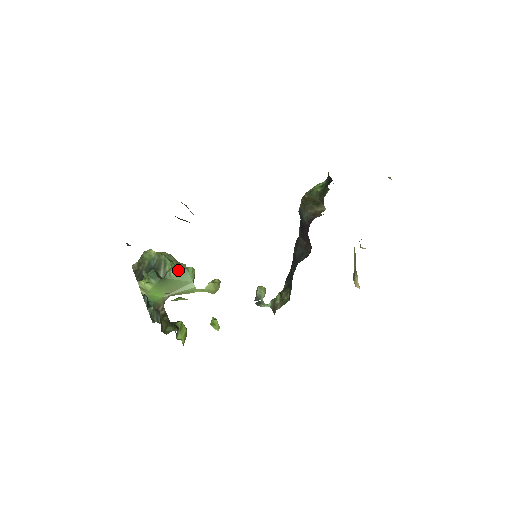
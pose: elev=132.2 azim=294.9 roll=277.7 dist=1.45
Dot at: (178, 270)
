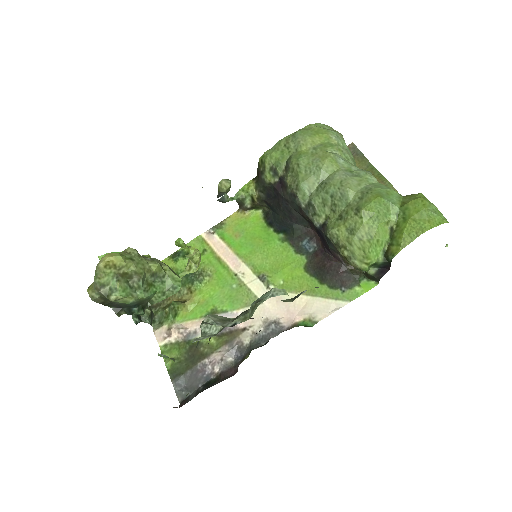
Dot at: occluded
